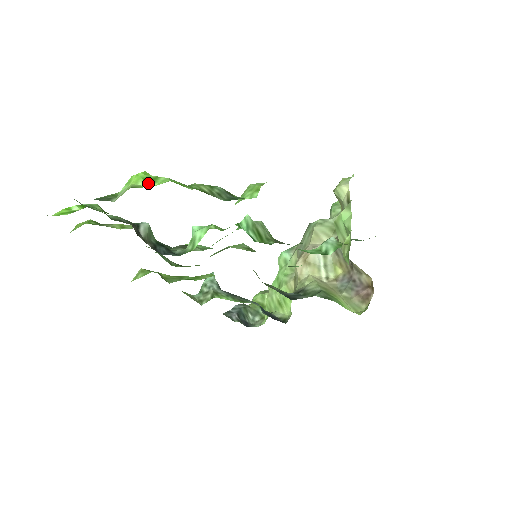
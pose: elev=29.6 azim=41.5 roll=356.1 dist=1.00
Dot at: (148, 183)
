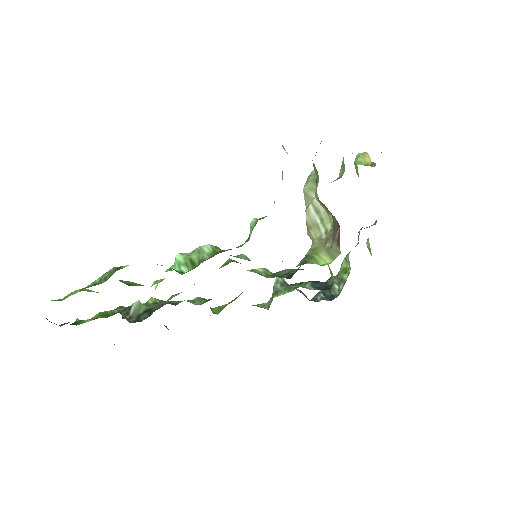
Dot at: occluded
